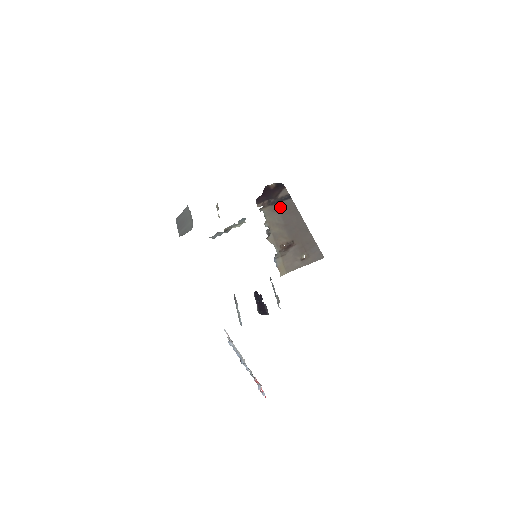
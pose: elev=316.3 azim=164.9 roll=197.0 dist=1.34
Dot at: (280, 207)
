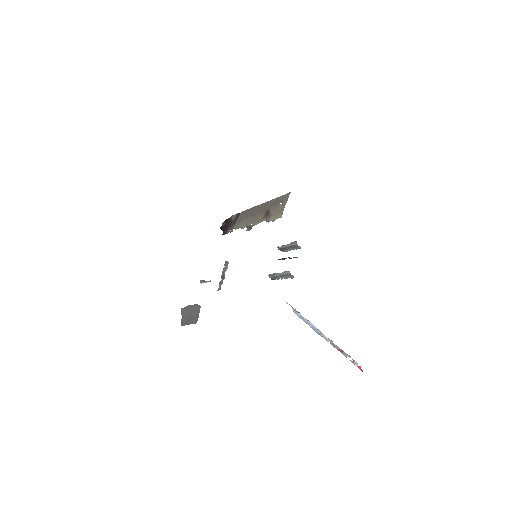
Dot at: (240, 219)
